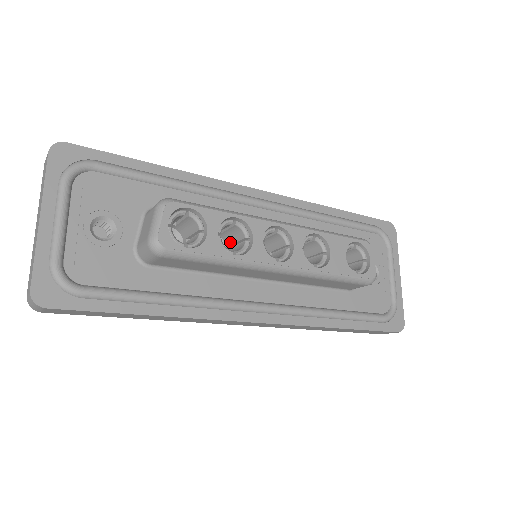
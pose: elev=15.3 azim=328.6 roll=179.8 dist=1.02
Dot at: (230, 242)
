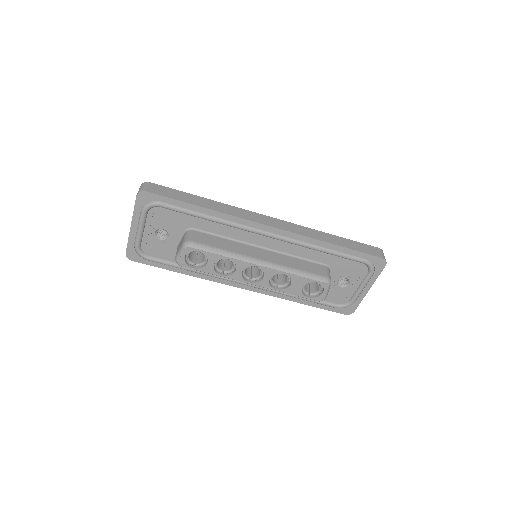
Dot at: occluded
